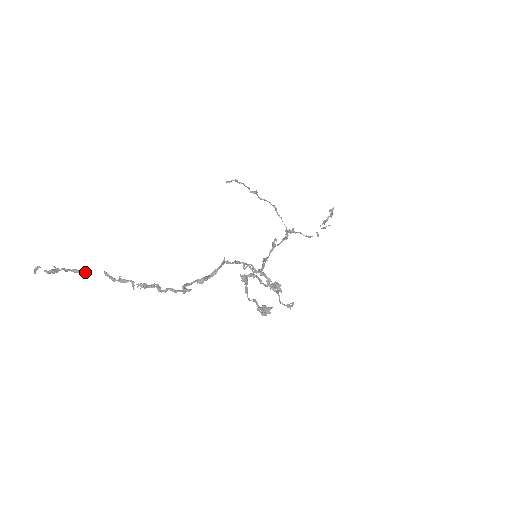
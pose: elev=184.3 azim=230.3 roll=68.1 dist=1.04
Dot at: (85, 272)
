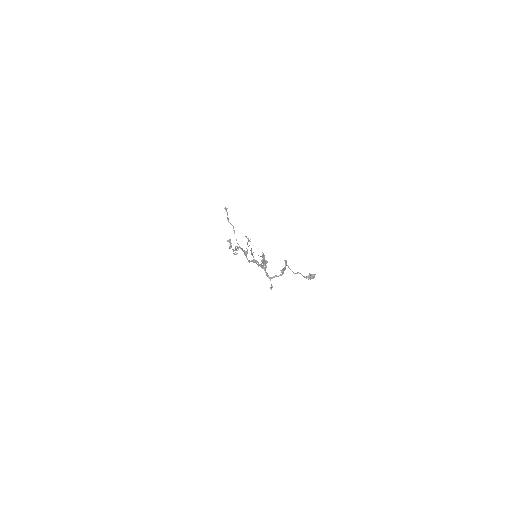
Dot at: (249, 245)
